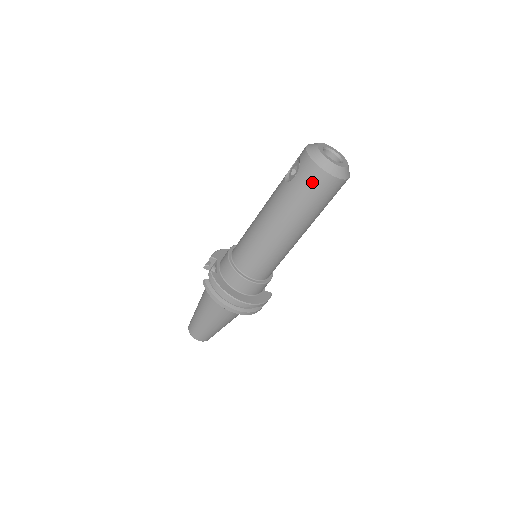
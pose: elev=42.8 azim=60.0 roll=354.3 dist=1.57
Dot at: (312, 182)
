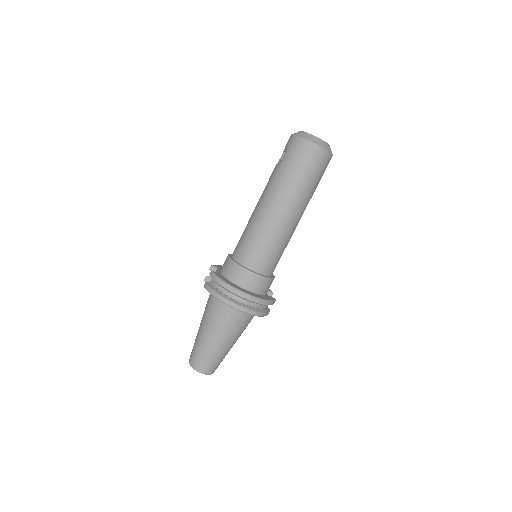
Dot at: (300, 154)
